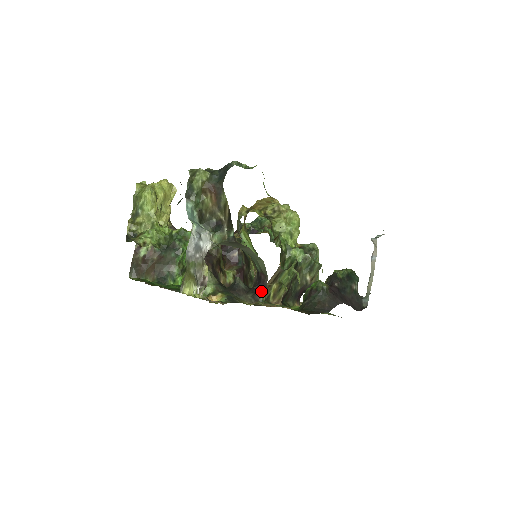
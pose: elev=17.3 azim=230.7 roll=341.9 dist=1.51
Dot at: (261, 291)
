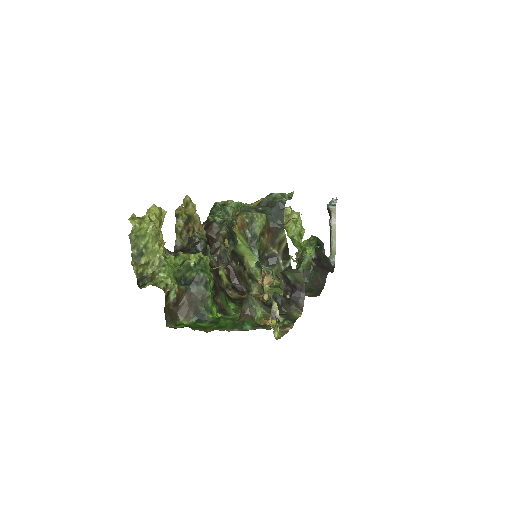
Dot at: (301, 299)
